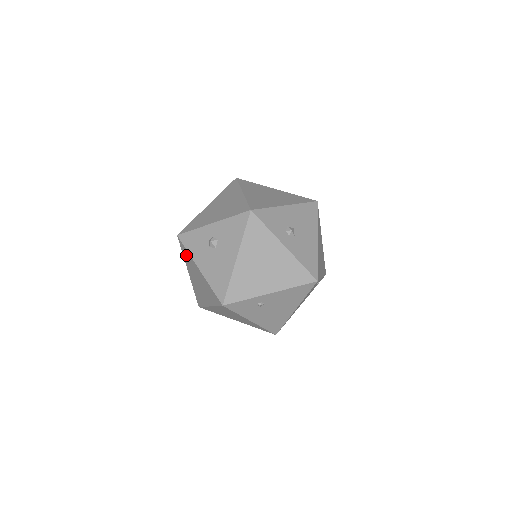
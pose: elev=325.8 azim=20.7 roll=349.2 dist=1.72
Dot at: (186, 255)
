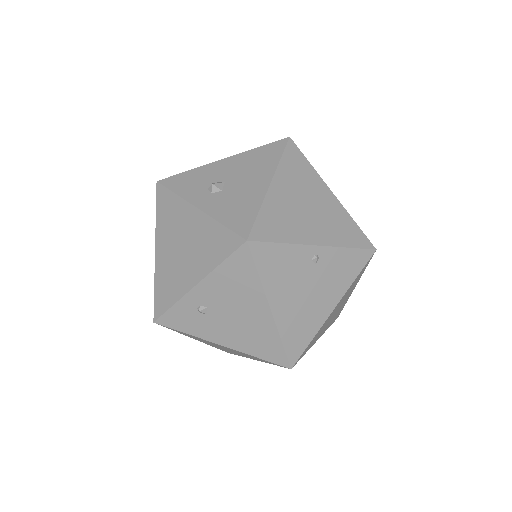
Dot at: occluded
